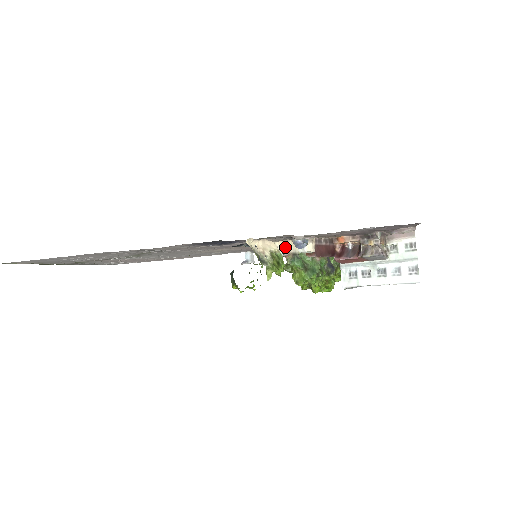
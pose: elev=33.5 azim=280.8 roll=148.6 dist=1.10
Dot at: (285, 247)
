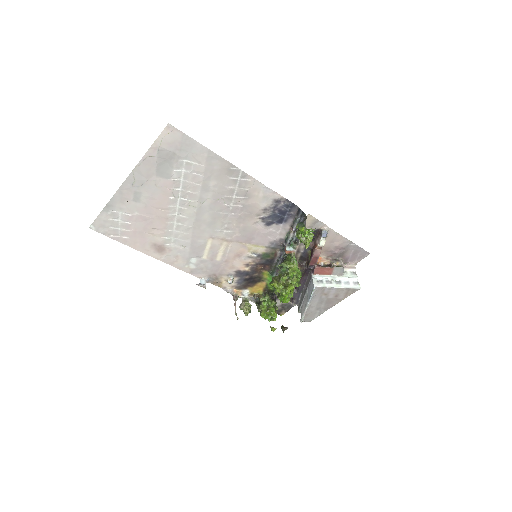
Dot at: (297, 245)
